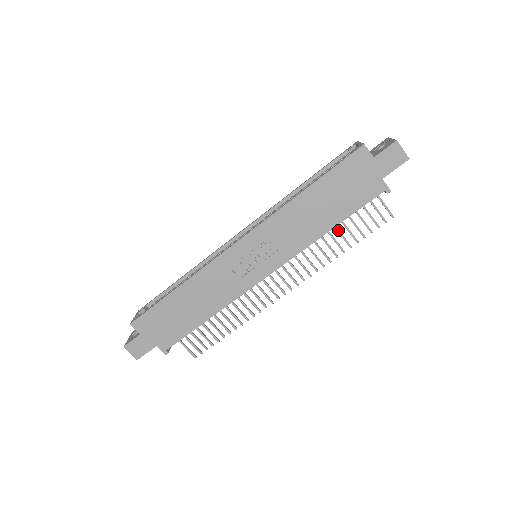
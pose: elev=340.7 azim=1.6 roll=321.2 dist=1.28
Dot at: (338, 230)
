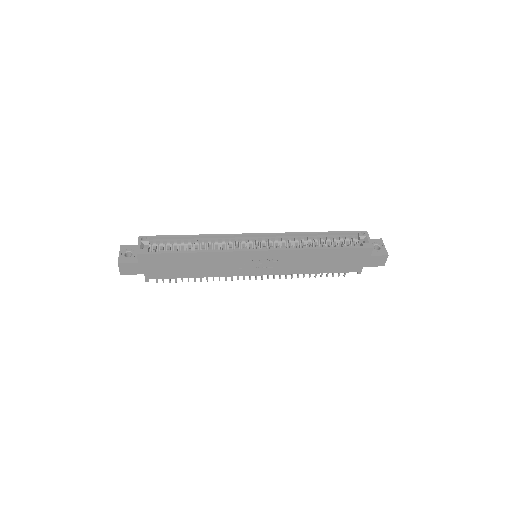
Dot at: occluded
